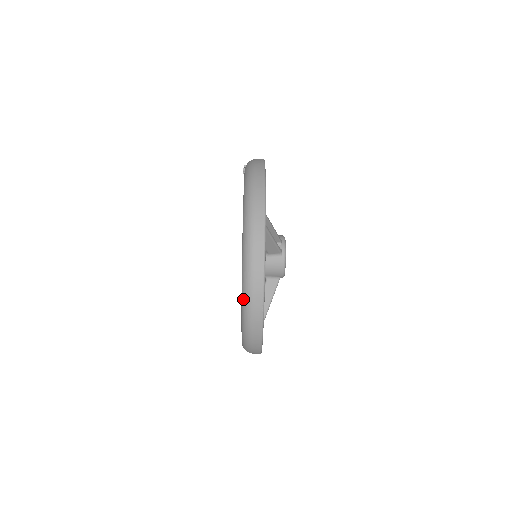
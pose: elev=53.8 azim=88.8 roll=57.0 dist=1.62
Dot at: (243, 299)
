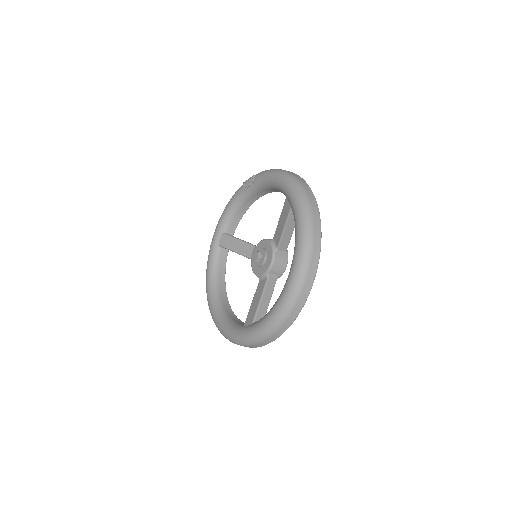
Dot at: (300, 262)
